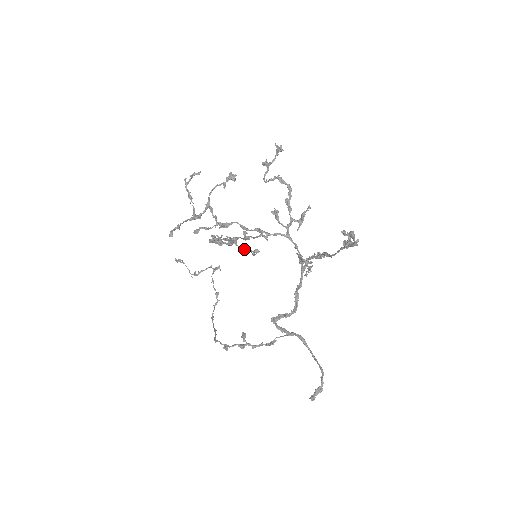
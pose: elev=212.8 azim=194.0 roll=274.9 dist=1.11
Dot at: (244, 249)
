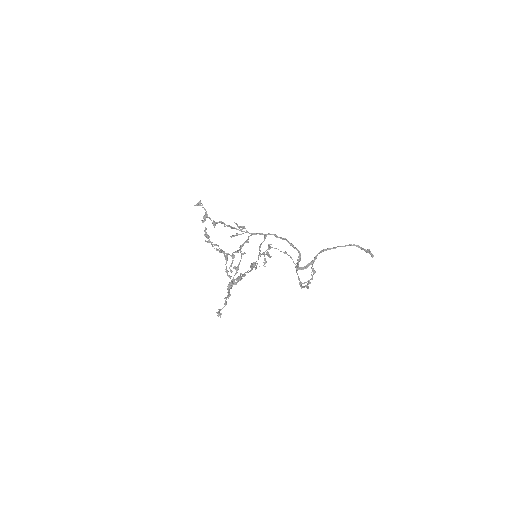
Dot at: occluded
